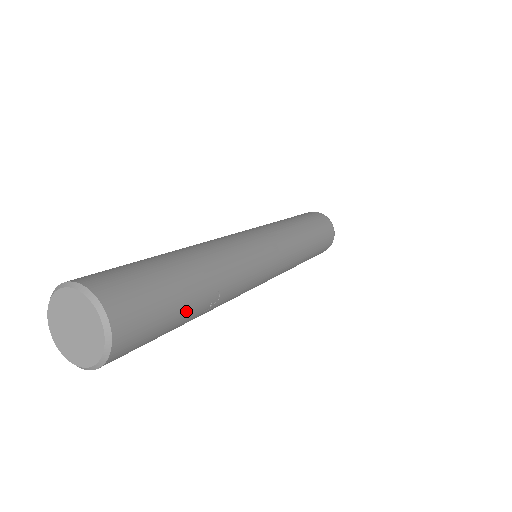
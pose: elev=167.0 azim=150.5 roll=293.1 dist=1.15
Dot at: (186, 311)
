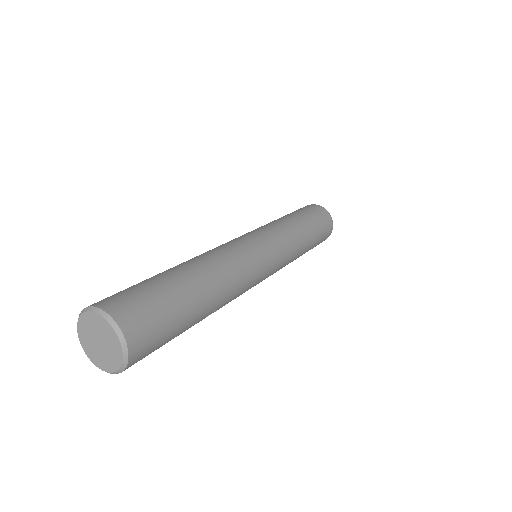
Dot at: (187, 328)
